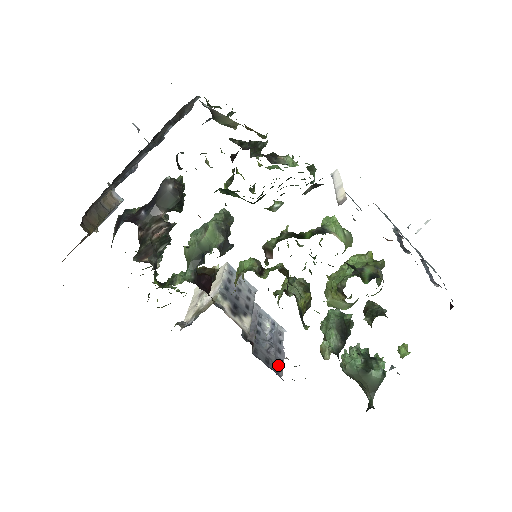
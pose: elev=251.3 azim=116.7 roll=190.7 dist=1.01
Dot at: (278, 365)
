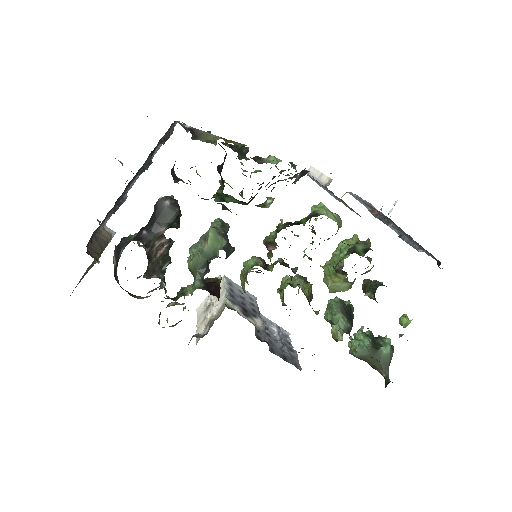
Dot at: (294, 361)
